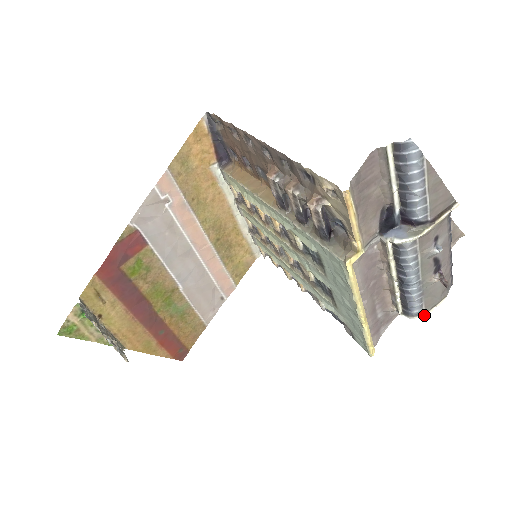
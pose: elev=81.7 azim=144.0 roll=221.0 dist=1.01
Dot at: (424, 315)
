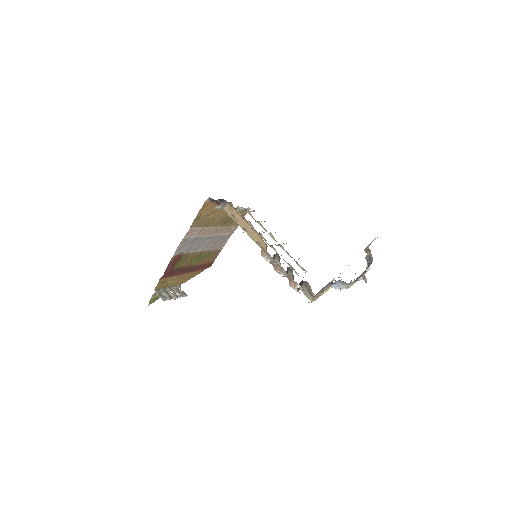
Dot at: occluded
